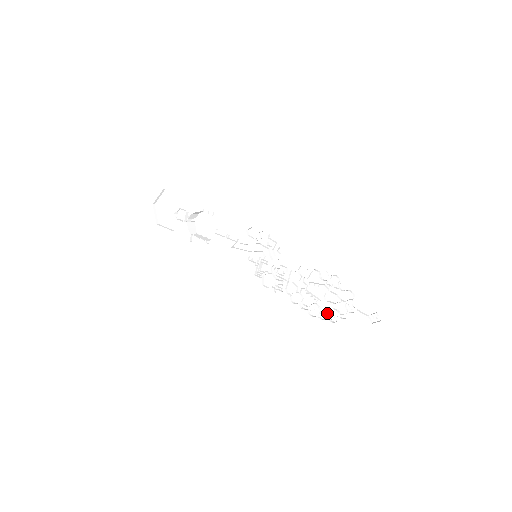
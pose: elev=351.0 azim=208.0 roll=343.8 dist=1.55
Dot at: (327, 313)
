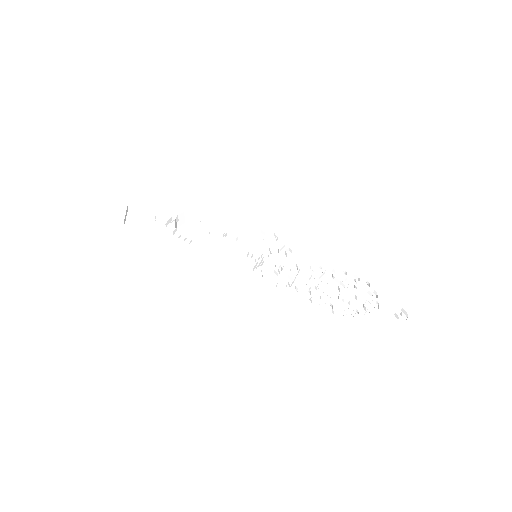
Dot at: (341, 313)
